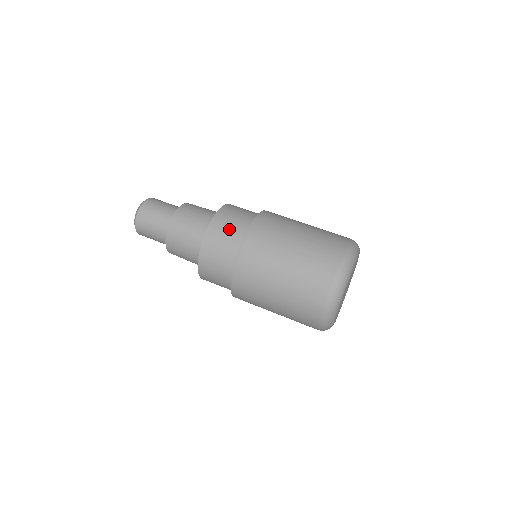
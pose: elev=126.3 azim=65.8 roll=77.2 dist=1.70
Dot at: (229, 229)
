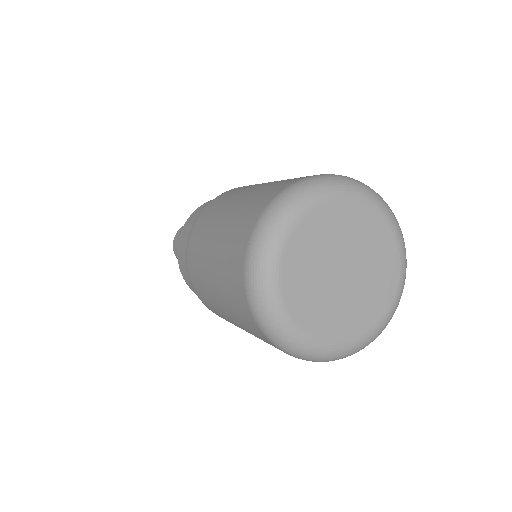
Dot at: occluded
